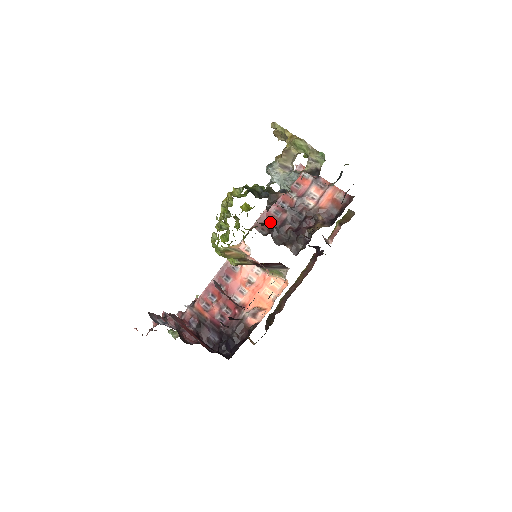
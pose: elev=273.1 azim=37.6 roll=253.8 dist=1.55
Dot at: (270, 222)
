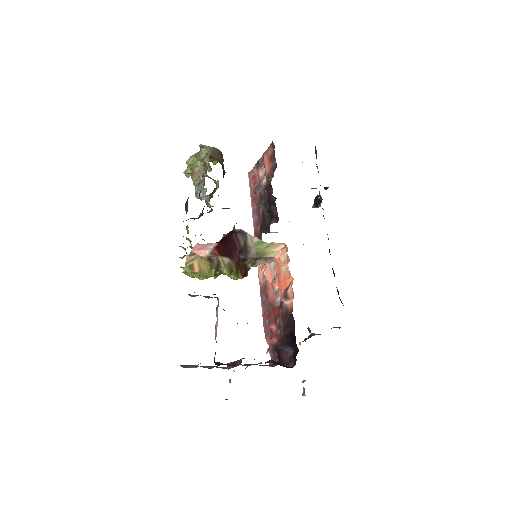
Dot at: occluded
